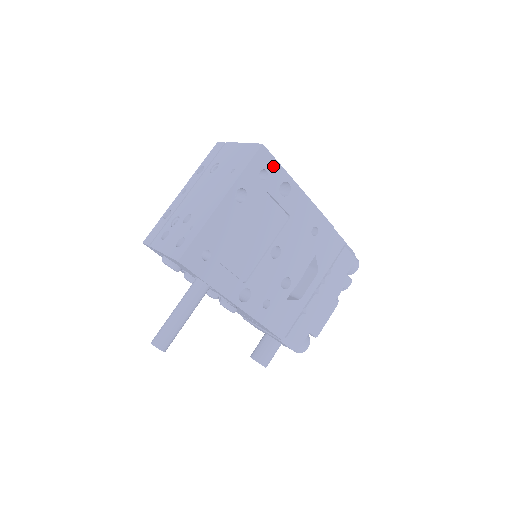
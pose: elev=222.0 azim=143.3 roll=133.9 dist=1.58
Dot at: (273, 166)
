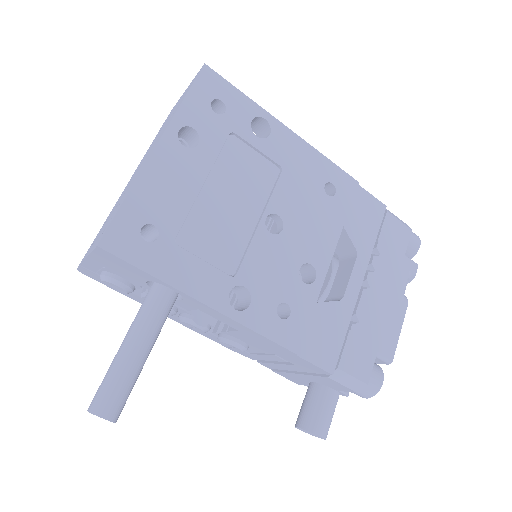
Dot at: (231, 95)
